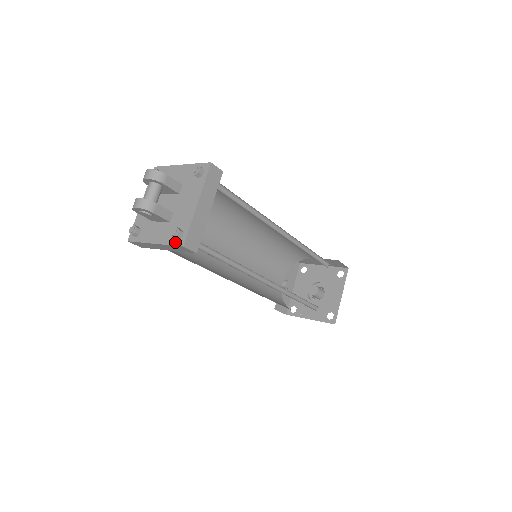
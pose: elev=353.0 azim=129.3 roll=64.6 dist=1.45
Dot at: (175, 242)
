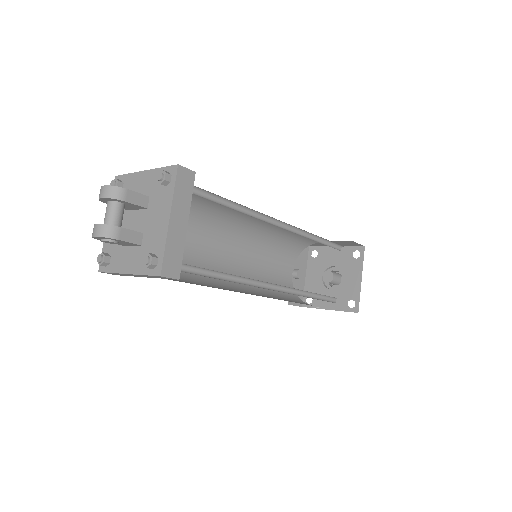
Dot at: (150, 271)
